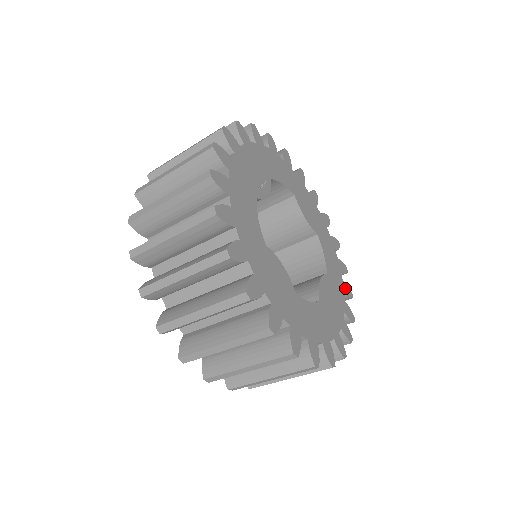
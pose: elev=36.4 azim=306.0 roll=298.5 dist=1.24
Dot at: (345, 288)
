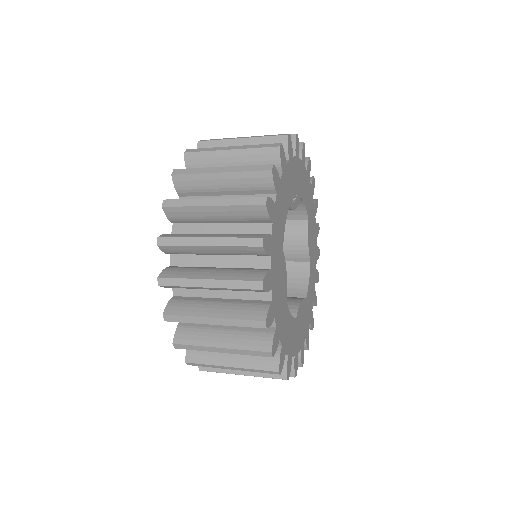
Dot at: (311, 318)
